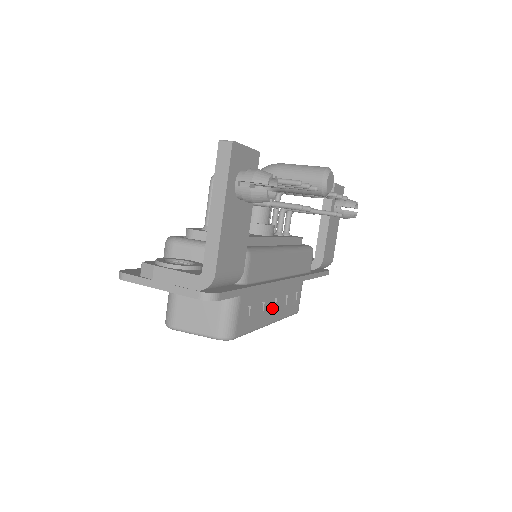
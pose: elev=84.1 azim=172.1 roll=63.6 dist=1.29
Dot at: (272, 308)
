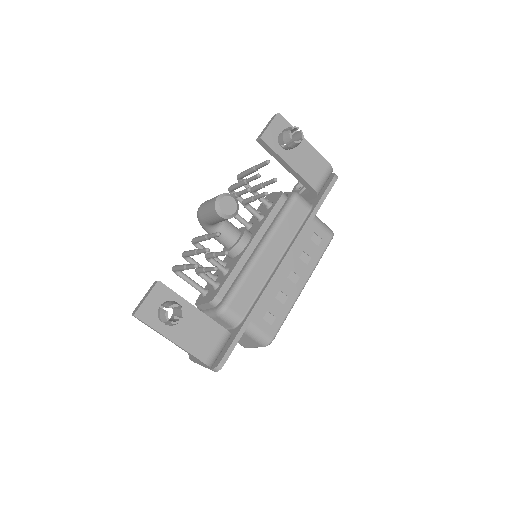
Dot at: (294, 279)
